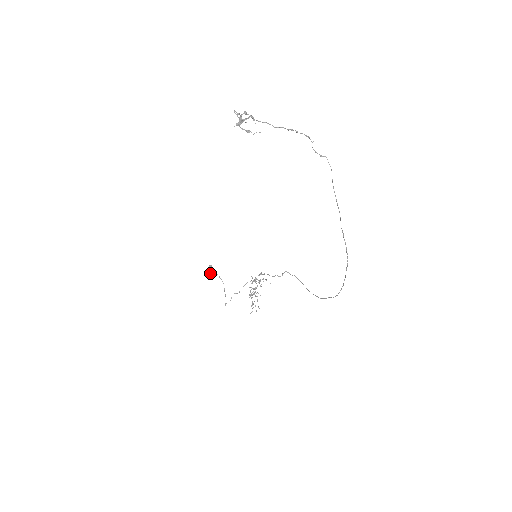
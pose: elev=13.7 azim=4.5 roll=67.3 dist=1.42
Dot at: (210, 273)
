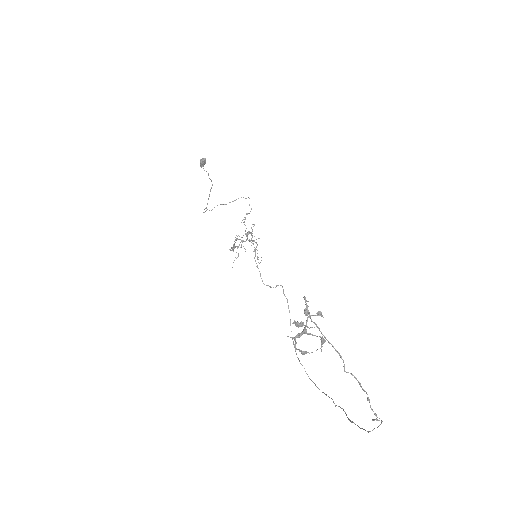
Dot at: (200, 165)
